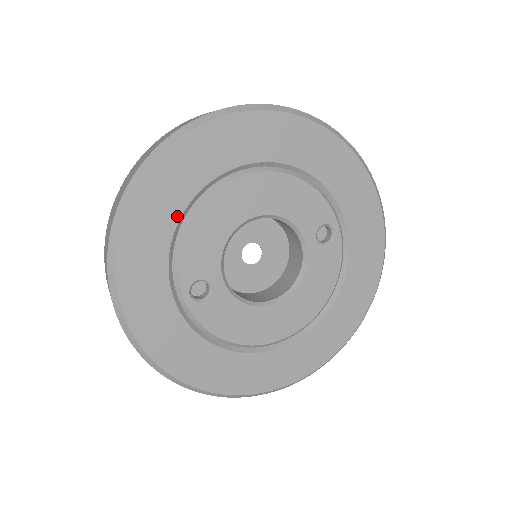
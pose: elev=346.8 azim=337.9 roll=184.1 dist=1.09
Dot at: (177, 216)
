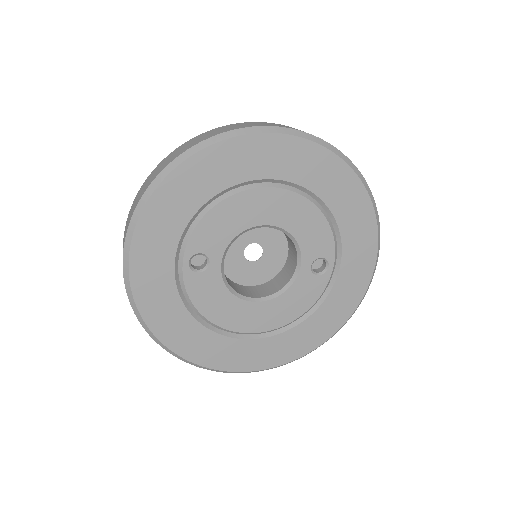
Dot at: (210, 195)
